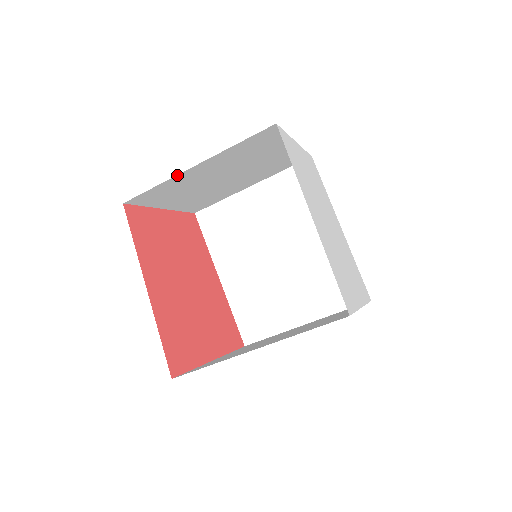
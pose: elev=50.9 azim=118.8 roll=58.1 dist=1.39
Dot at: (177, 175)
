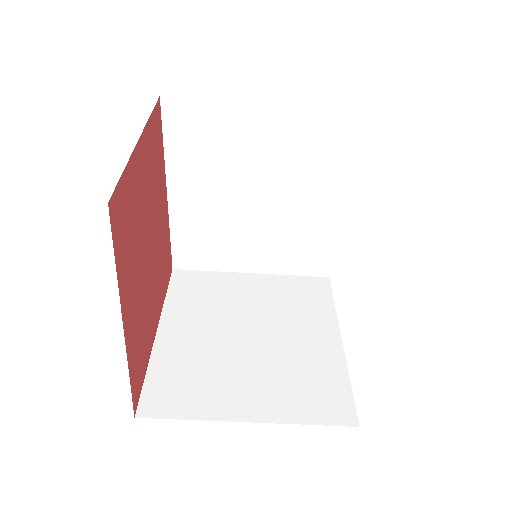
Dot at: occluded
